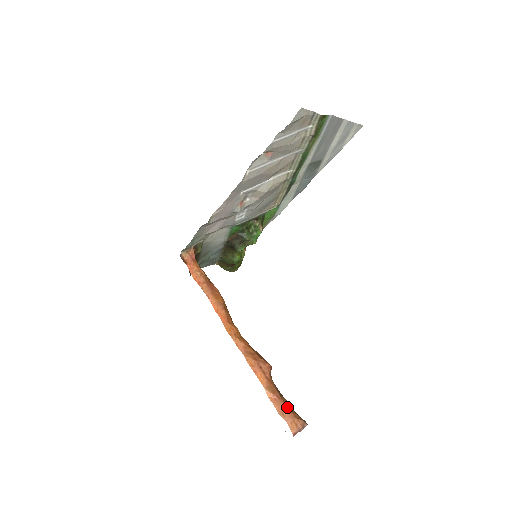
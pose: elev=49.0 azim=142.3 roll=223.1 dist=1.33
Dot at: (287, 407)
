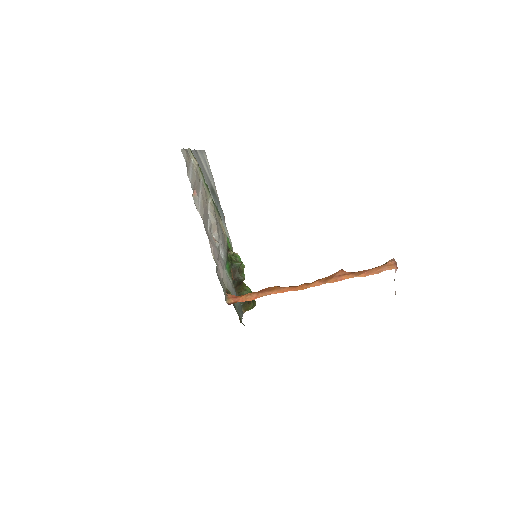
Dot at: (376, 268)
